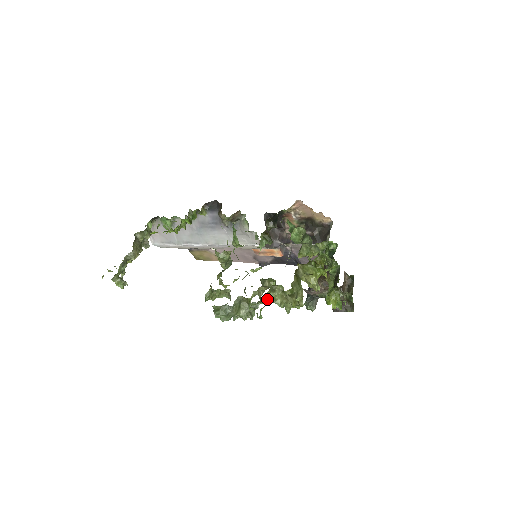
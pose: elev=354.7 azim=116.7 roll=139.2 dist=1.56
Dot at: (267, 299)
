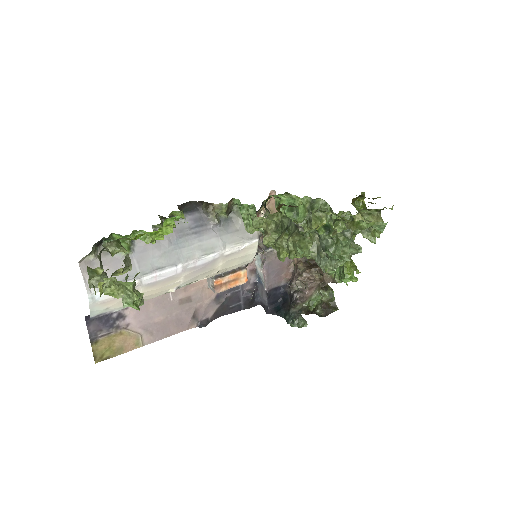
Dot at: occluded
